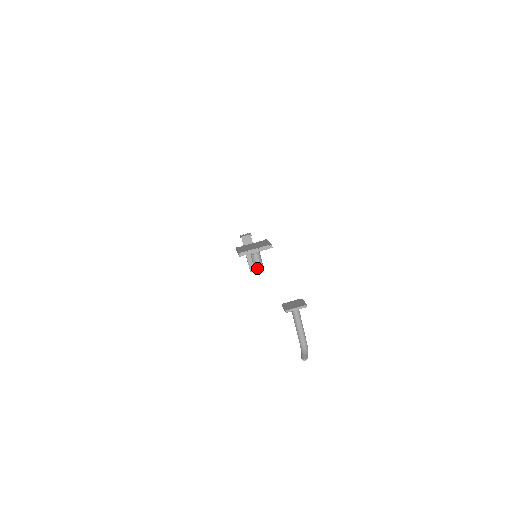
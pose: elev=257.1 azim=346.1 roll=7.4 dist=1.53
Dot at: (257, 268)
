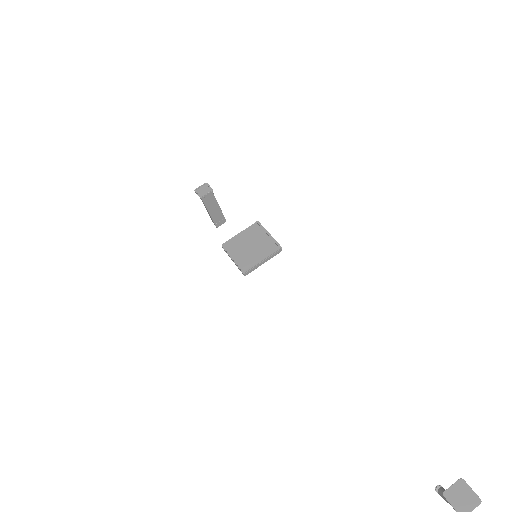
Dot at: (224, 221)
